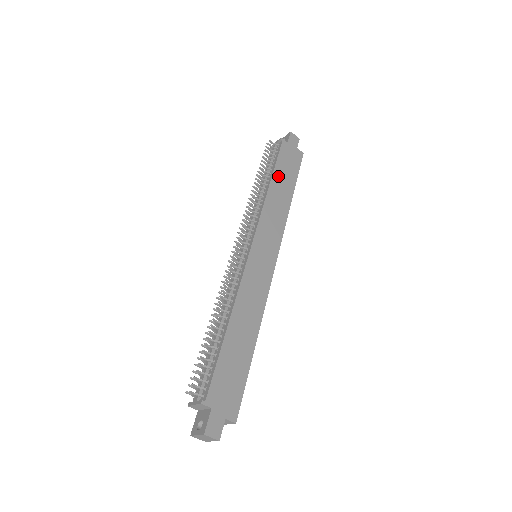
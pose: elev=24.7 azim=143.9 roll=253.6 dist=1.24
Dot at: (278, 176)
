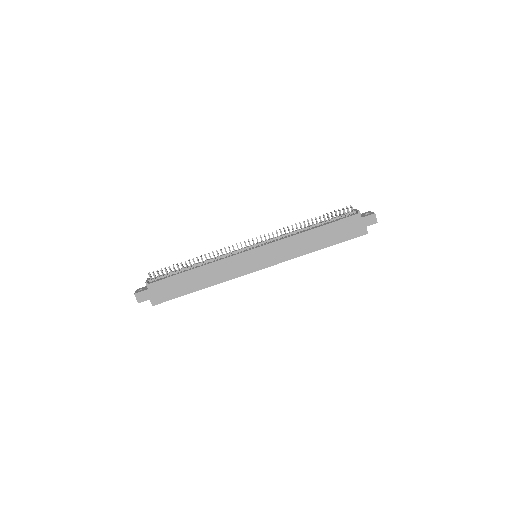
Dot at: (324, 230)
